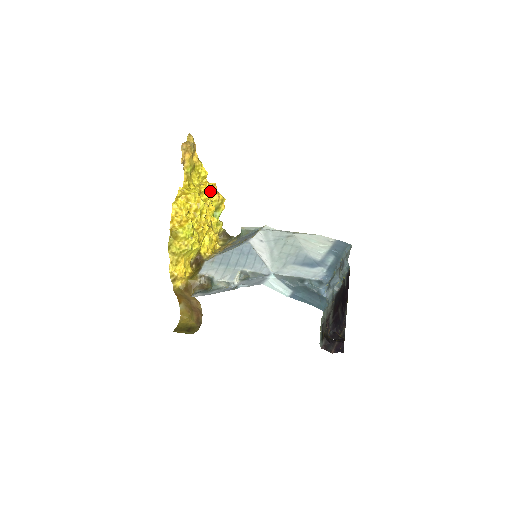
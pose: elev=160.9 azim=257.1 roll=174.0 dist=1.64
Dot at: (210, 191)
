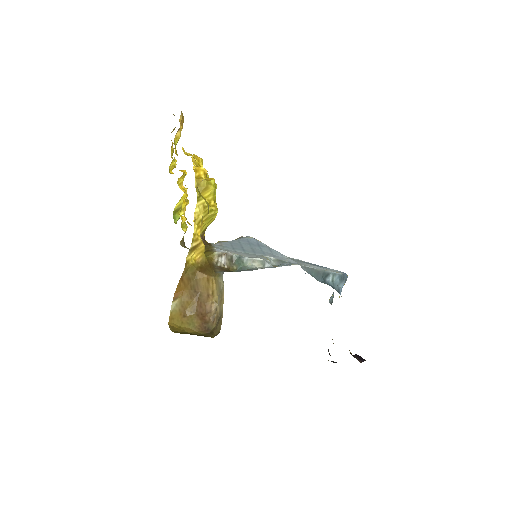
Dot at: (181, 183)
